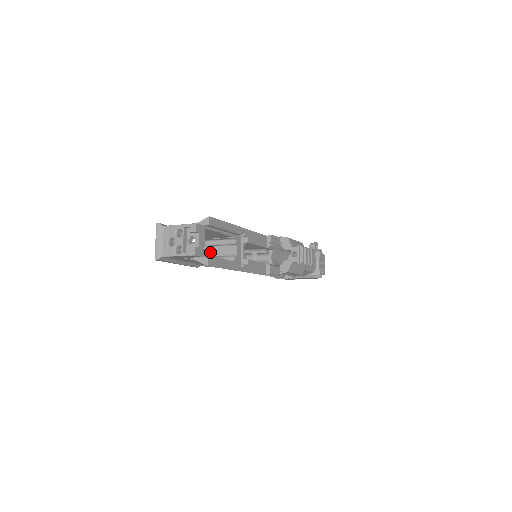
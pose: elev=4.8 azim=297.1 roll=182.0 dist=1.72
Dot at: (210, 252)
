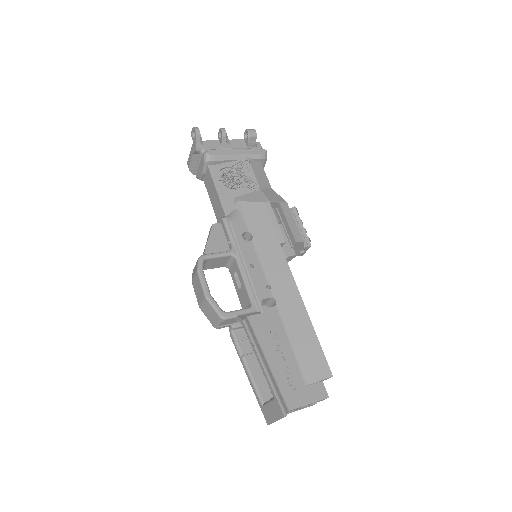
Dot at: occluded
